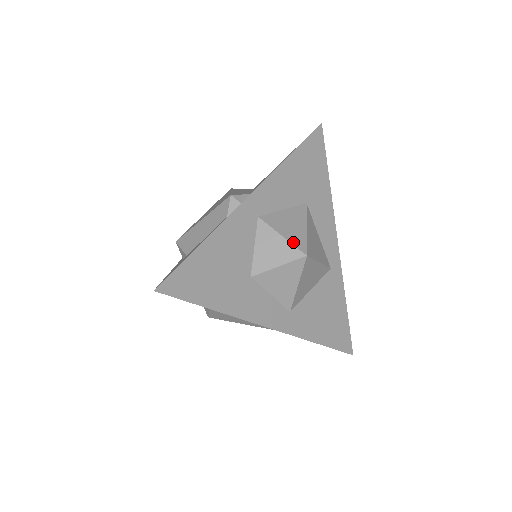
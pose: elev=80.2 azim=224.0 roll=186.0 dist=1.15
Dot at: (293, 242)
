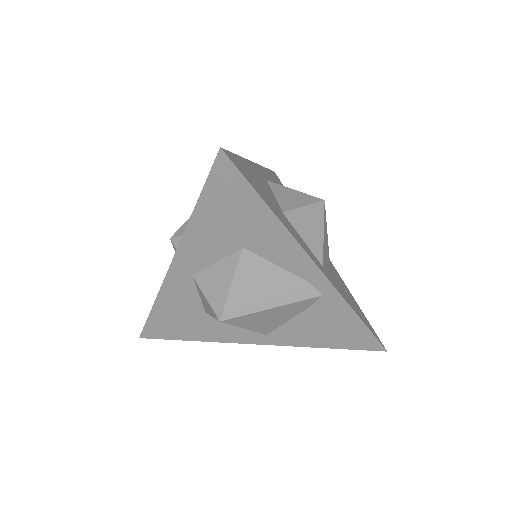
Dot at: (306, 194)
